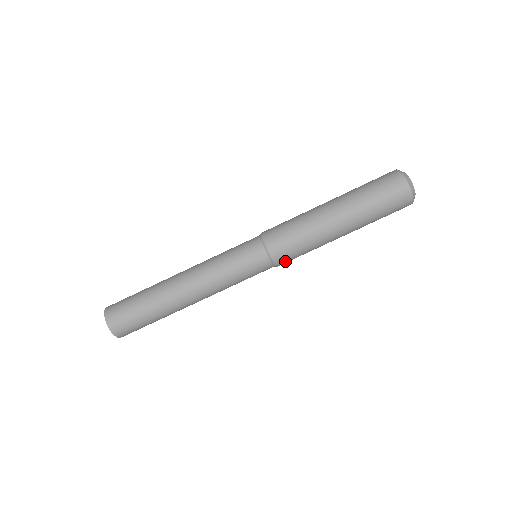
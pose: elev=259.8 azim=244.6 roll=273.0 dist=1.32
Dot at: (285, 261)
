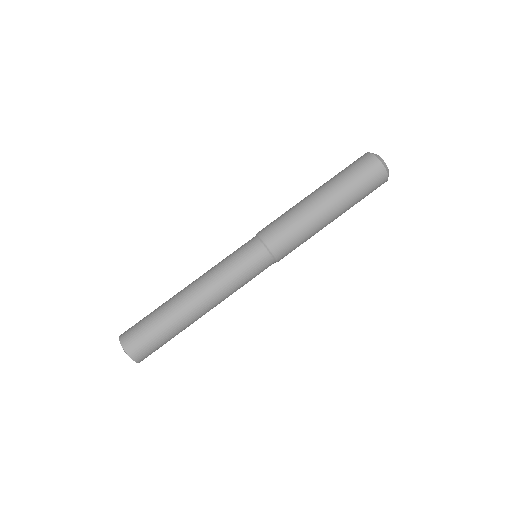
Dot at: occluded
